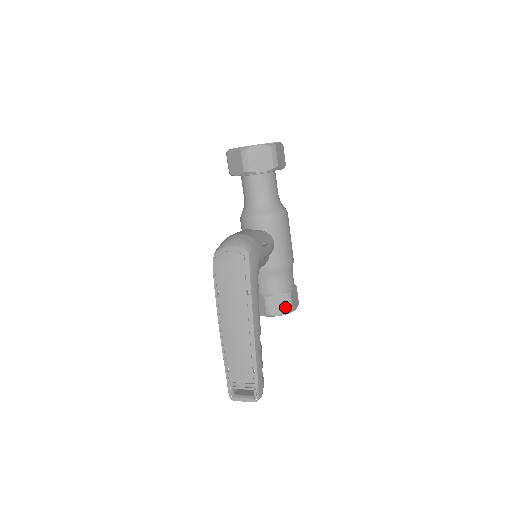
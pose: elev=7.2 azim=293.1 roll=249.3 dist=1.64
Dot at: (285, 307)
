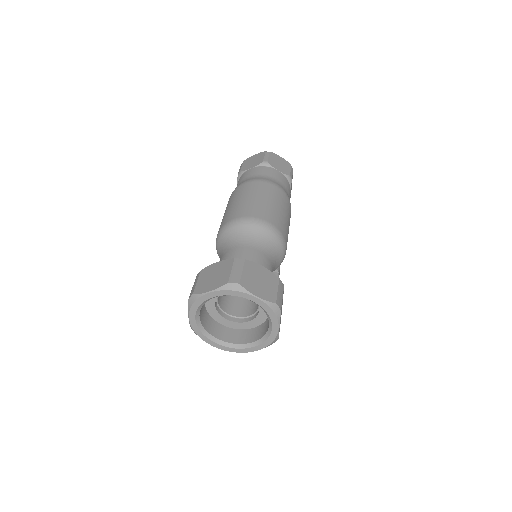
Dot at: occluded
